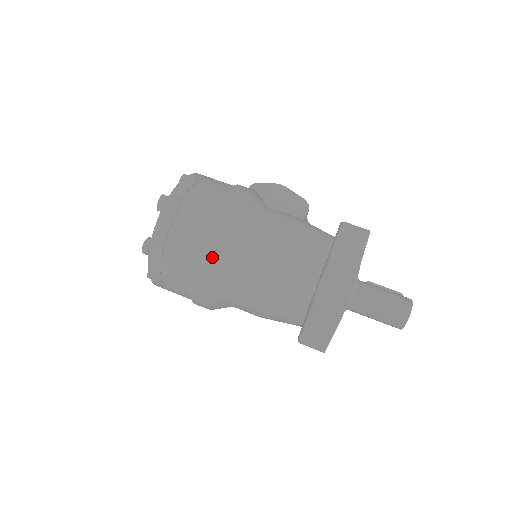
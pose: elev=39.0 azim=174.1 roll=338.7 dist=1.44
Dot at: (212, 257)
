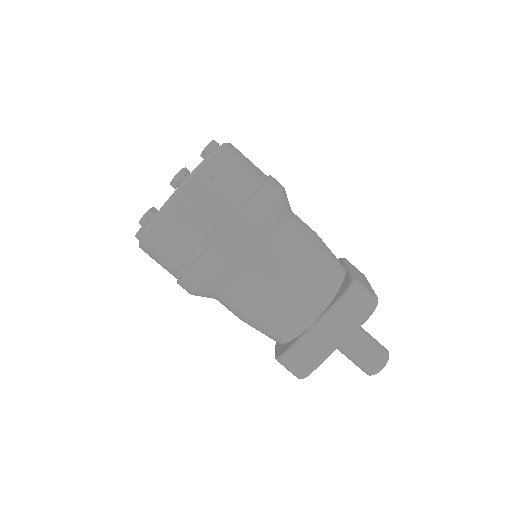
Dot at: (262, 212)
